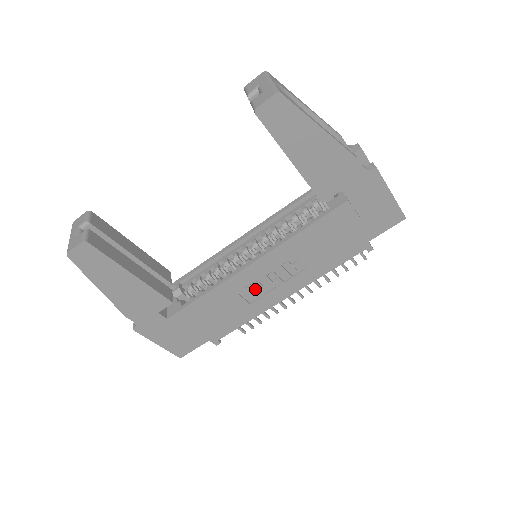
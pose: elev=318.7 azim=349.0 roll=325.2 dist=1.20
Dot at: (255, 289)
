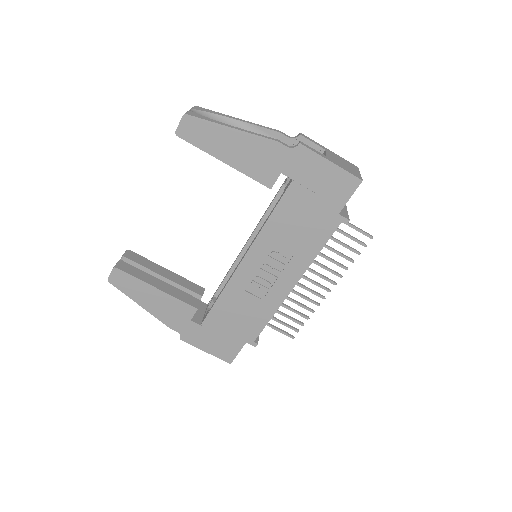
Dot at: (259, 284)
